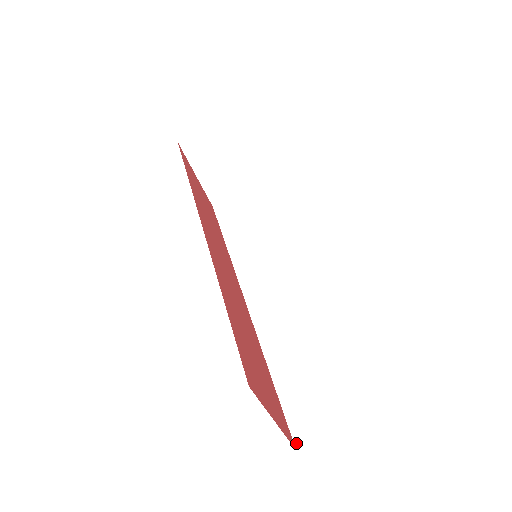
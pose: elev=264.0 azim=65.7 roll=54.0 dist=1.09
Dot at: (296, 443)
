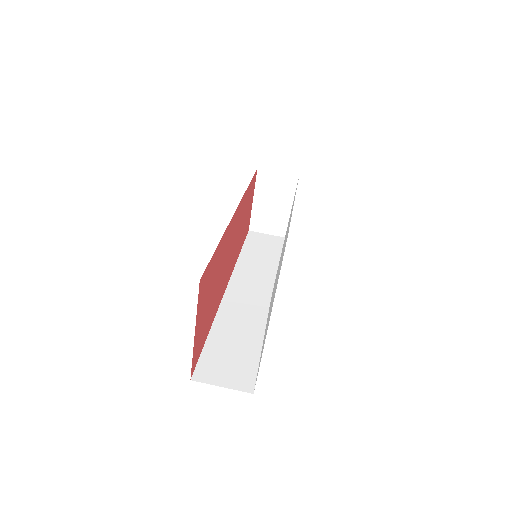
Dot at: (194, 376)
